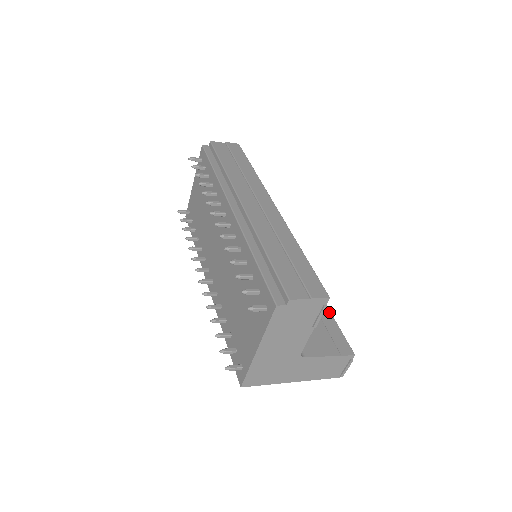
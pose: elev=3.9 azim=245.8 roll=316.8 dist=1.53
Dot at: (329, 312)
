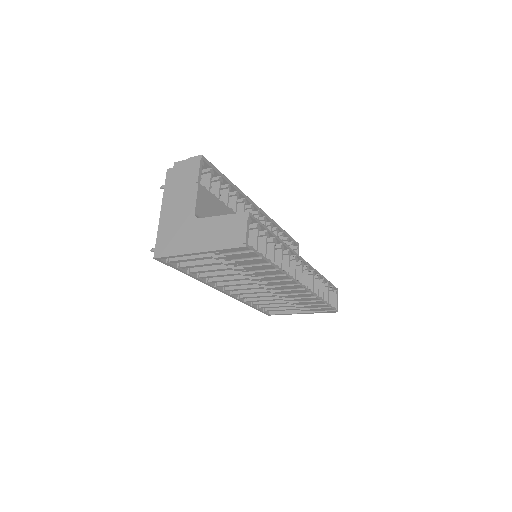
Dot at: (273, 234)
